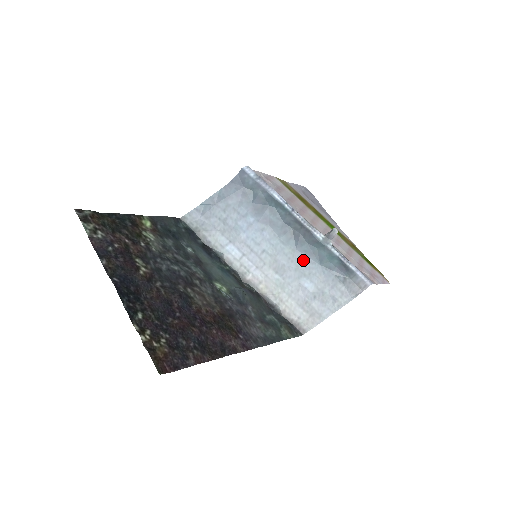
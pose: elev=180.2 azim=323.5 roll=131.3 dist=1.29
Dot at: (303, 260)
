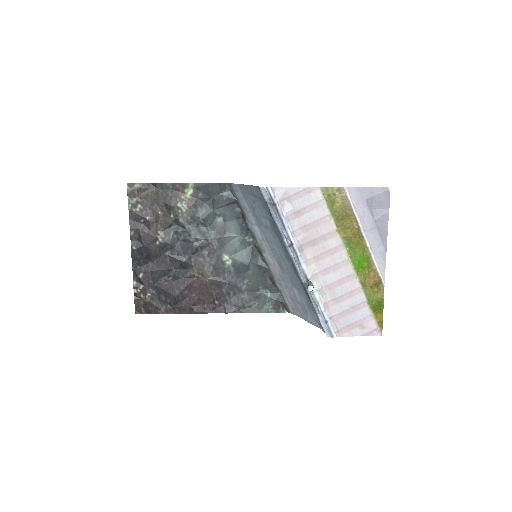
Dot at: (296, 278)
